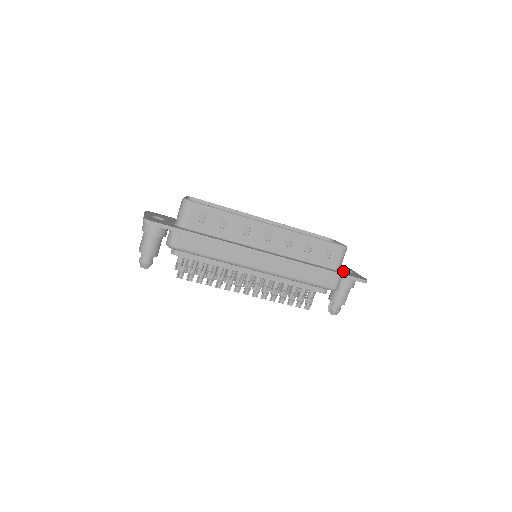
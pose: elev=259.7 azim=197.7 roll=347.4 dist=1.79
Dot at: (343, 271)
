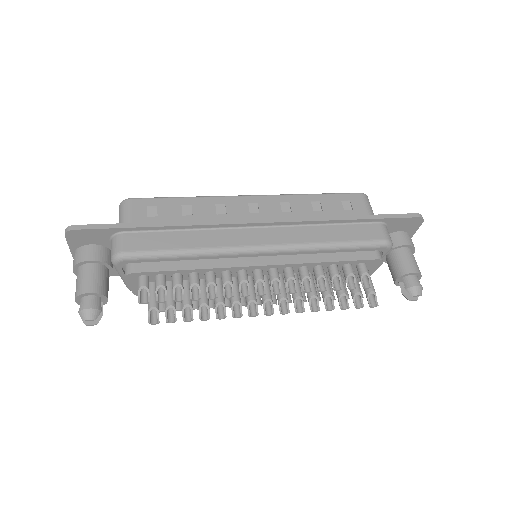
Dot at: occluded
